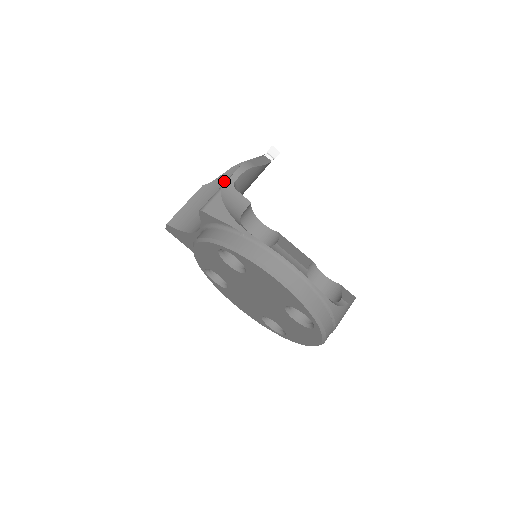
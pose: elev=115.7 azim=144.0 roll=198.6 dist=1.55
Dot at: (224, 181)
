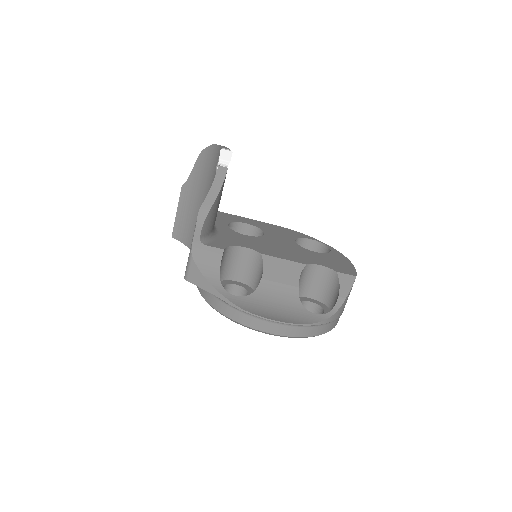
Dot at: (198, 179)
